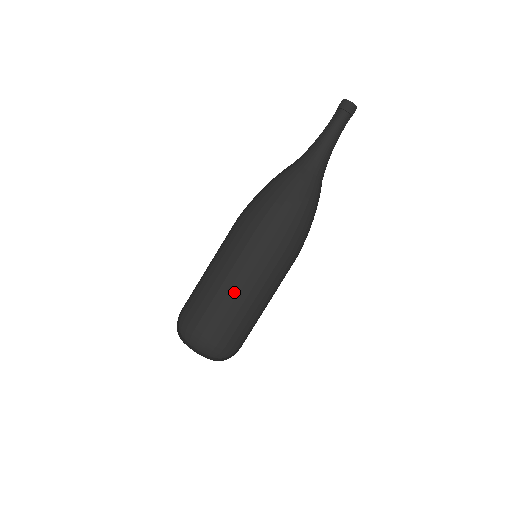
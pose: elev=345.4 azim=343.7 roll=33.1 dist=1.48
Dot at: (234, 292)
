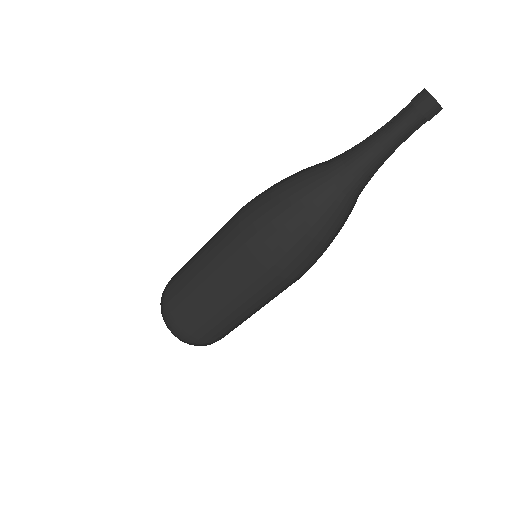
Dot at: (236, 314)
